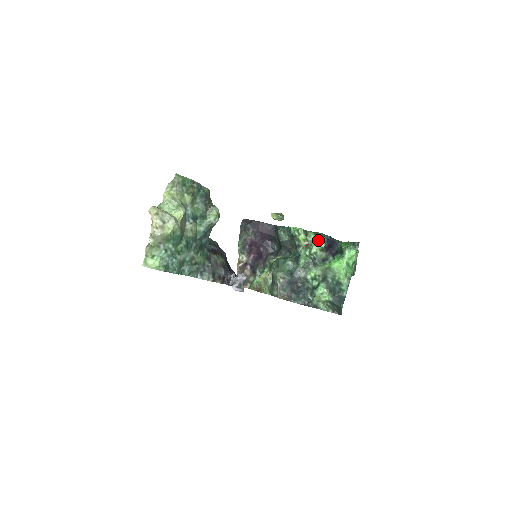
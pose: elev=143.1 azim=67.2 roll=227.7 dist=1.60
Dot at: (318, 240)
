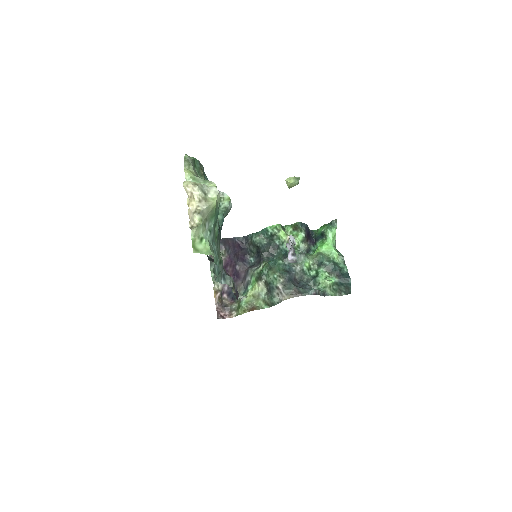
Dot at: (297, 232)
